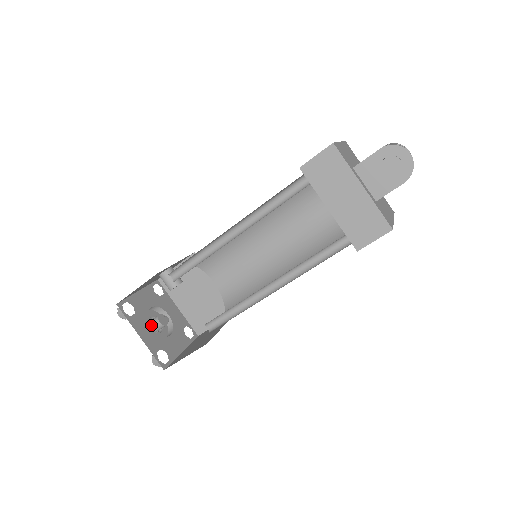
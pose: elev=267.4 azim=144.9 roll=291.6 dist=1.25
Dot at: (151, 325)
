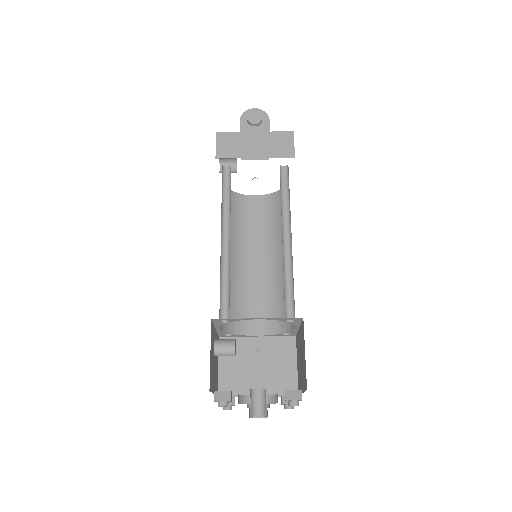
Dot at: (255, 402)
